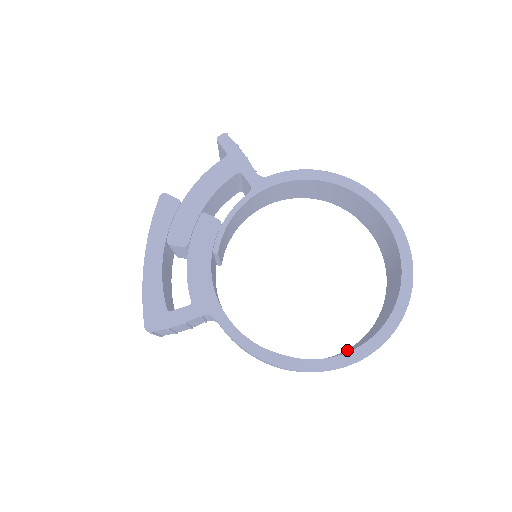
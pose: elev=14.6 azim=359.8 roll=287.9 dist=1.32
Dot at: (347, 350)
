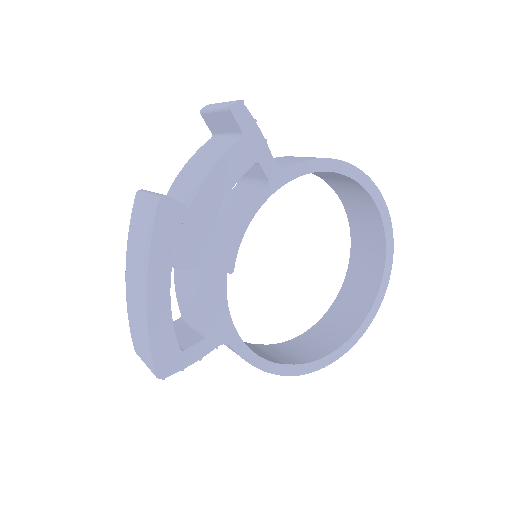
Dot at: (322, 331)
